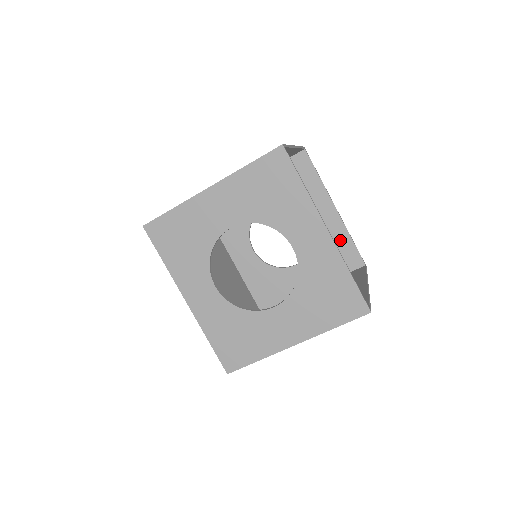
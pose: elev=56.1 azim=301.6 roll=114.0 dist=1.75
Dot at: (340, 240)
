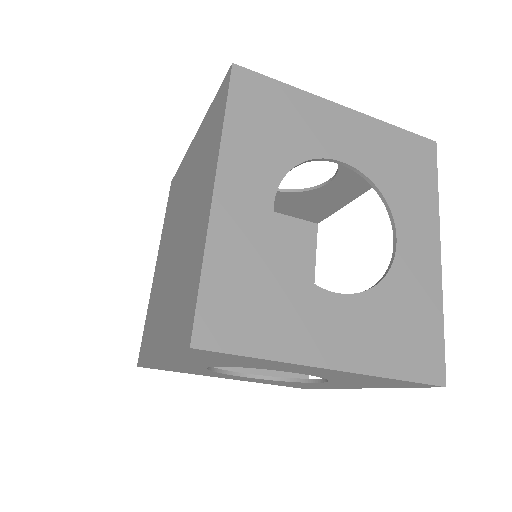
Dot at: occluded
